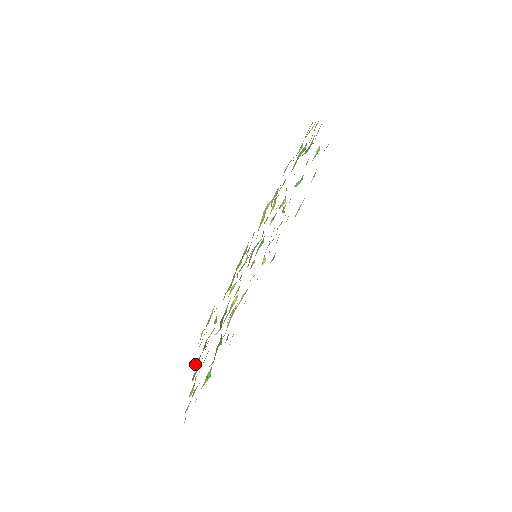
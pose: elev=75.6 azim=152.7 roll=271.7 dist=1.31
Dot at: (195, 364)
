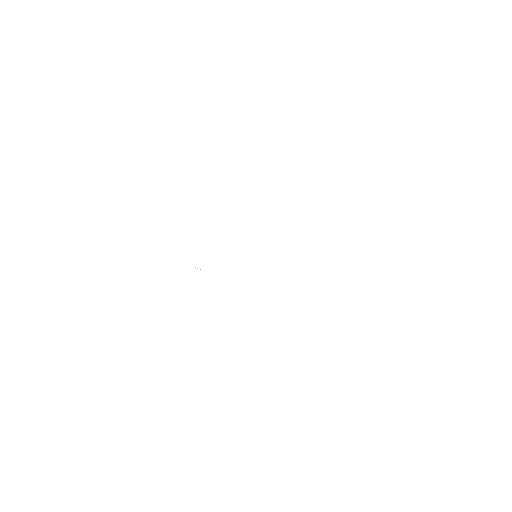
Dot at: occluded
